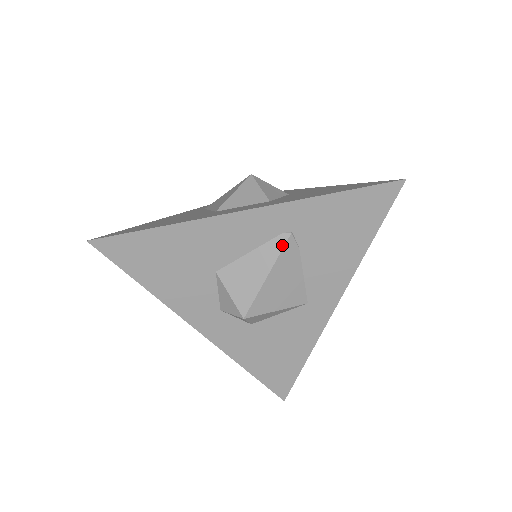
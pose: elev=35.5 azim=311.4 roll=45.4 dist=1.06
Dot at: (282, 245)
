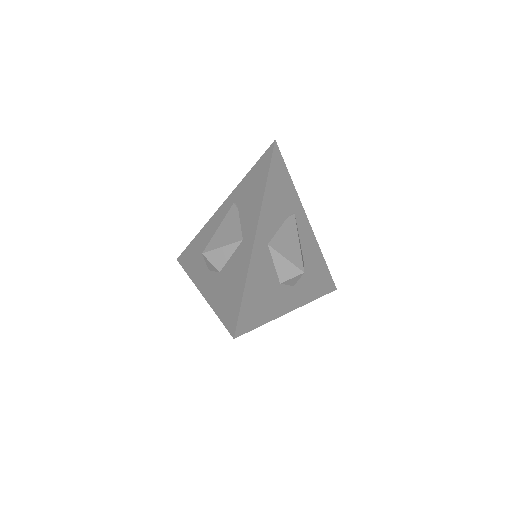
Dot at: (229, 210)
